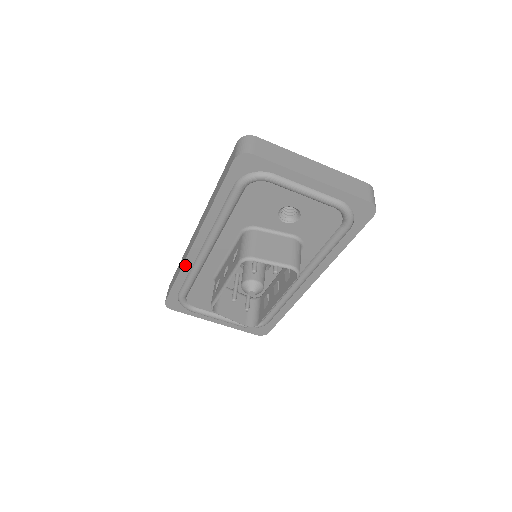
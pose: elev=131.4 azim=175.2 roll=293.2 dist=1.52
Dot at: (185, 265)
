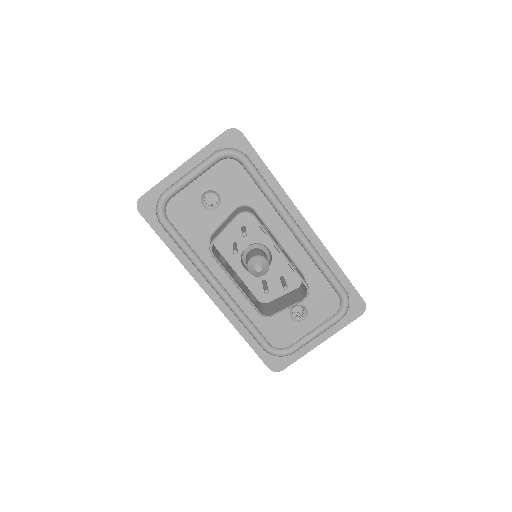
Dot at: (229, 318)
